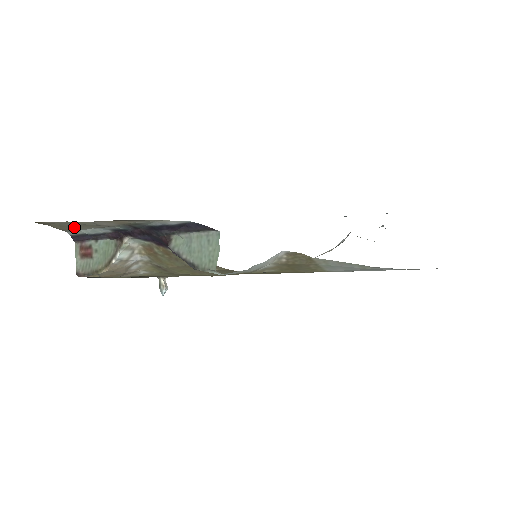
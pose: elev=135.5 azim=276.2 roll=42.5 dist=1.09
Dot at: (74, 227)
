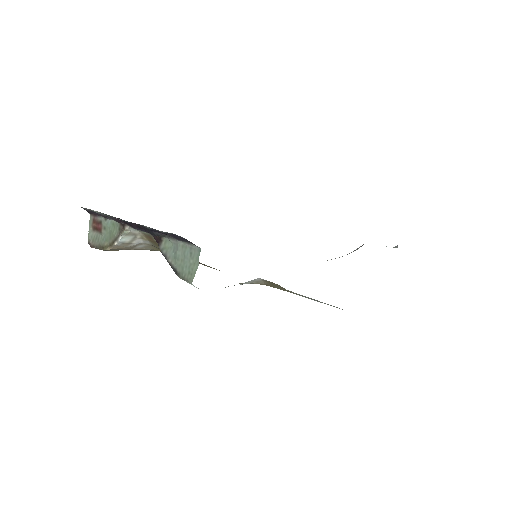
Dot at: occluded
